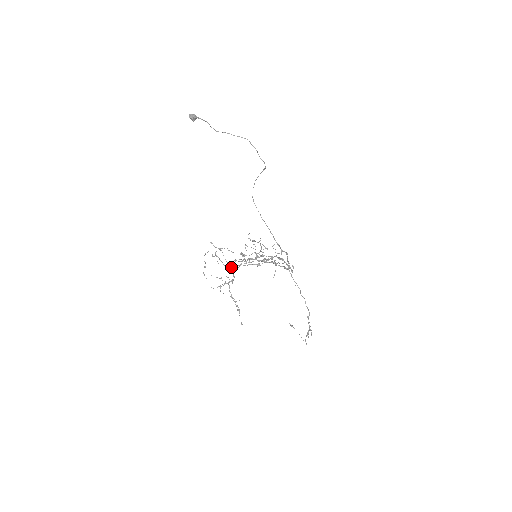
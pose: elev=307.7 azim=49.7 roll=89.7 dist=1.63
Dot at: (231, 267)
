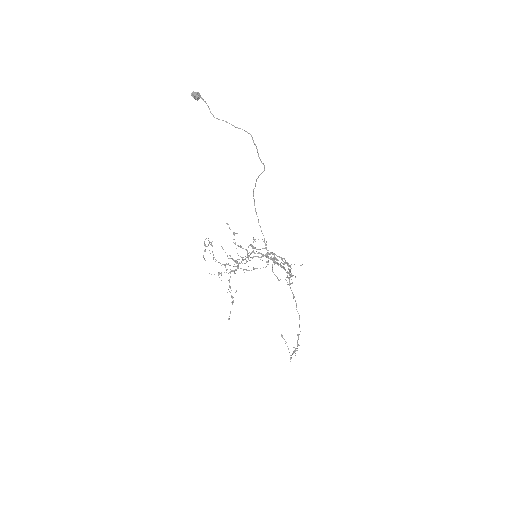
Dot at: (220, 263)
